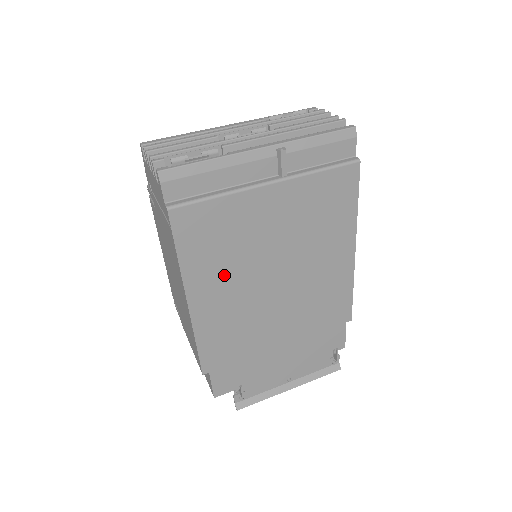
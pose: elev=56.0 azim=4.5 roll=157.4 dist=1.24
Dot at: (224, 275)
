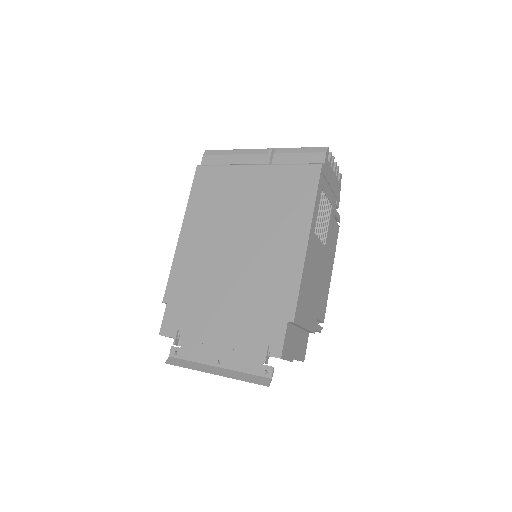
Dot at: (208, 220)
